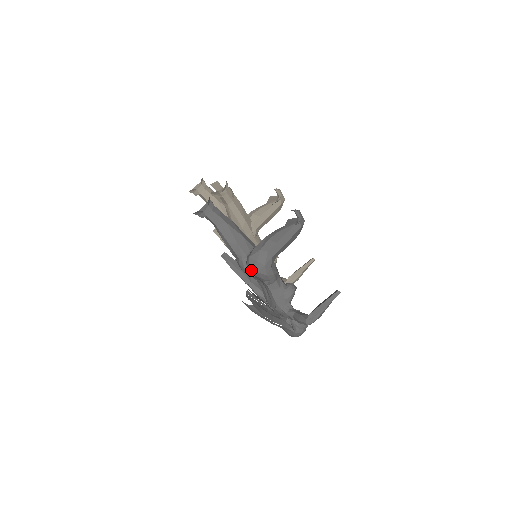
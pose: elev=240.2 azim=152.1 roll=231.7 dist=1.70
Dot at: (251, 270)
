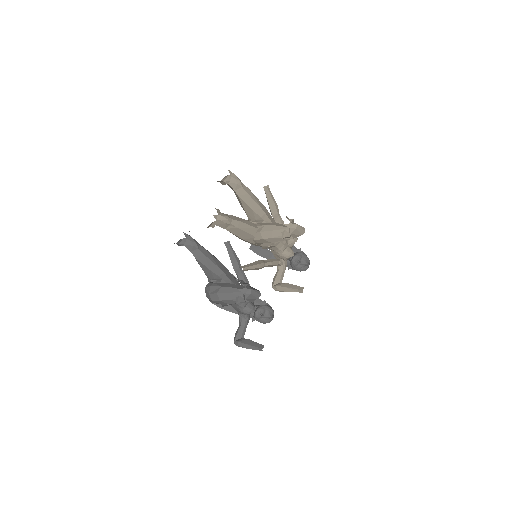
Dot at: occluded
